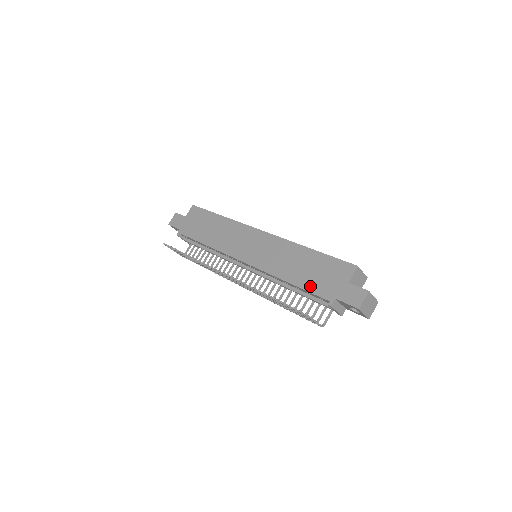
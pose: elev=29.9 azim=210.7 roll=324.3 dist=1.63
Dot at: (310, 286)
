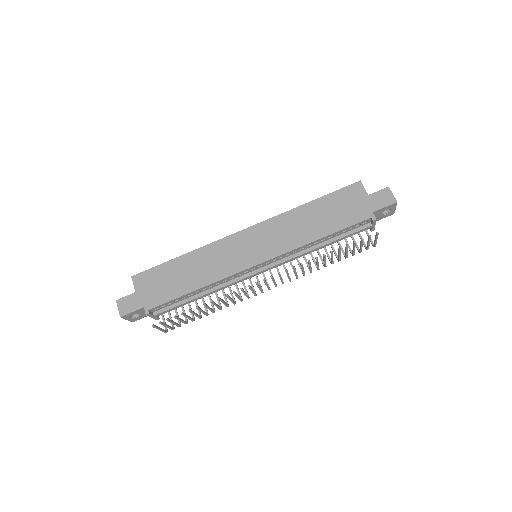
Dot at: (343, 223)
